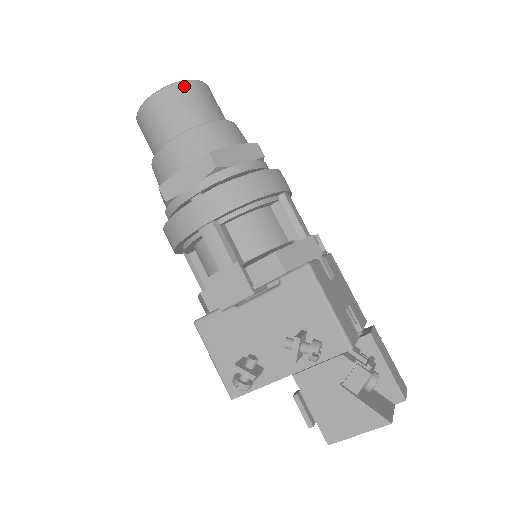
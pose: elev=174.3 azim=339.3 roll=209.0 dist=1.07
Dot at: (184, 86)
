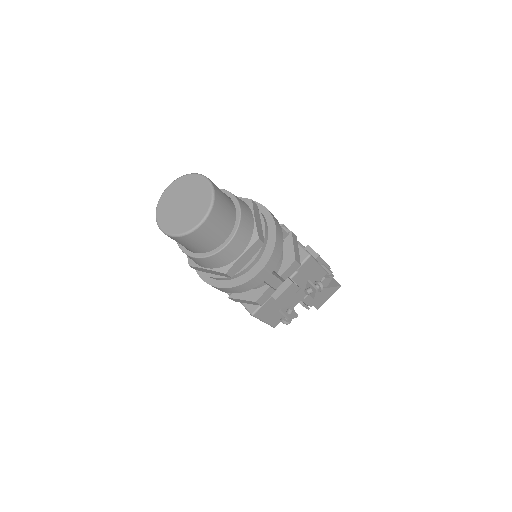
Dot at: (217, 200)
